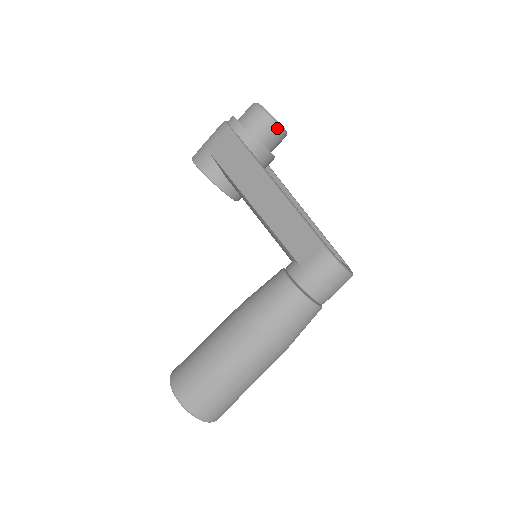
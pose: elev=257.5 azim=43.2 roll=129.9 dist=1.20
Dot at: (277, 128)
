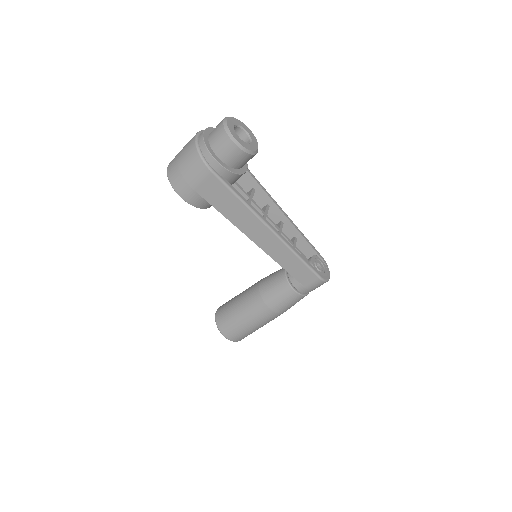
Dot at: occluded
